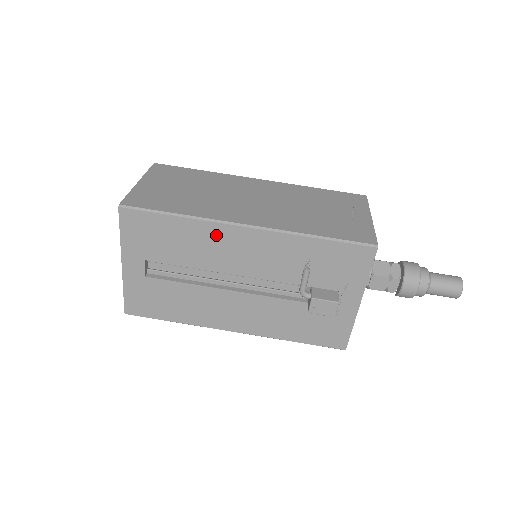
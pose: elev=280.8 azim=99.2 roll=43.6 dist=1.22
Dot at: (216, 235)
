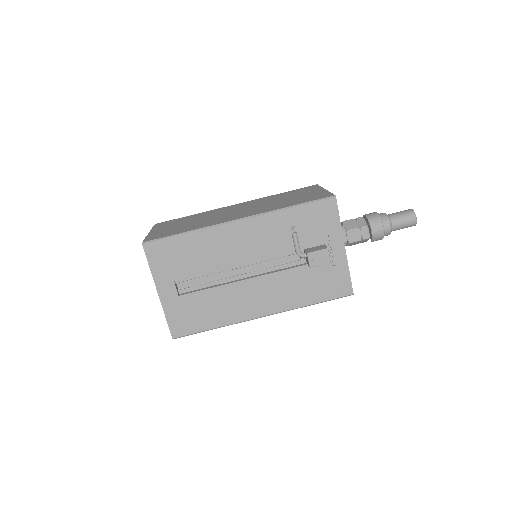
Dot at: (219, 237)
